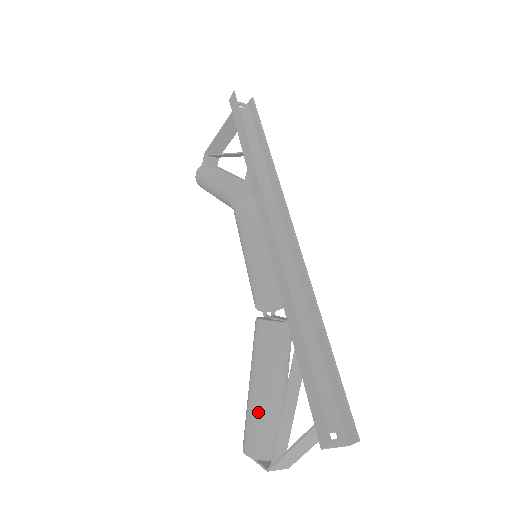
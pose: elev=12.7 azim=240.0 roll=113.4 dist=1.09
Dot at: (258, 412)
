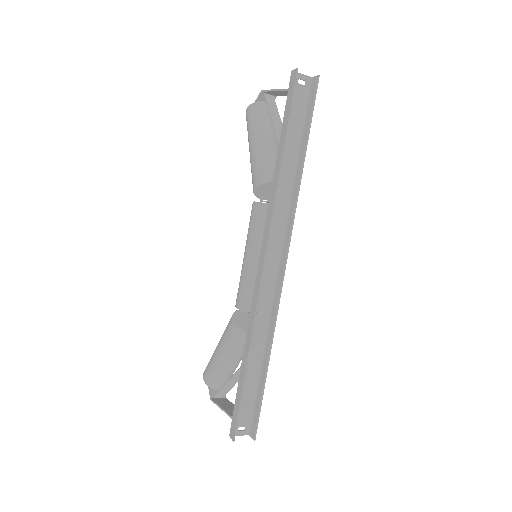
Dot at: (216, 367)
